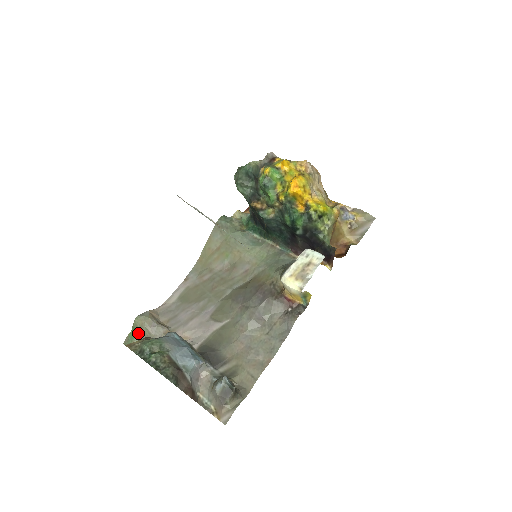
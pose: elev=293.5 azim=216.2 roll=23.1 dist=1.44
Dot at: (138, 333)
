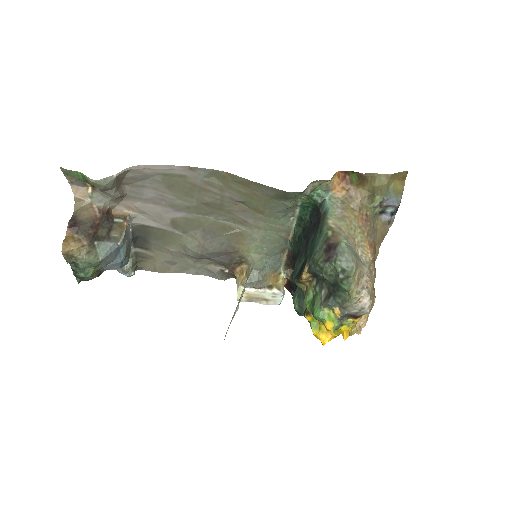
Dot at: (86, 181)
